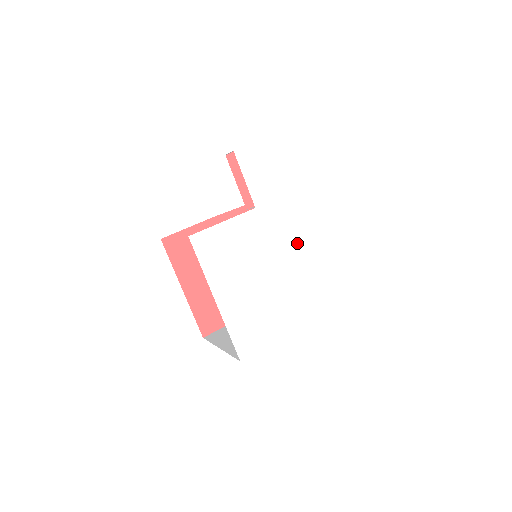
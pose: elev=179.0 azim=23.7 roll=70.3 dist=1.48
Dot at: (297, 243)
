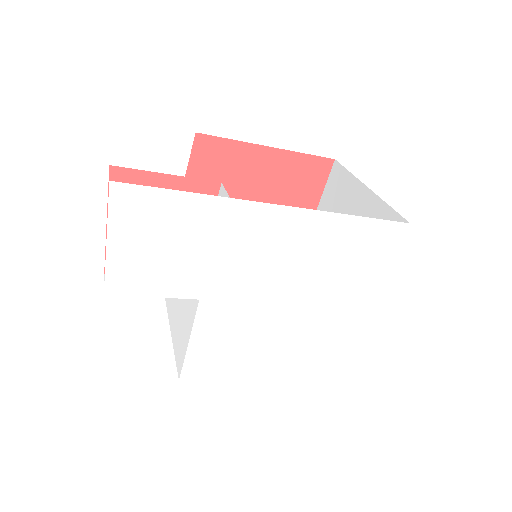
Dot at: (282, 267)
